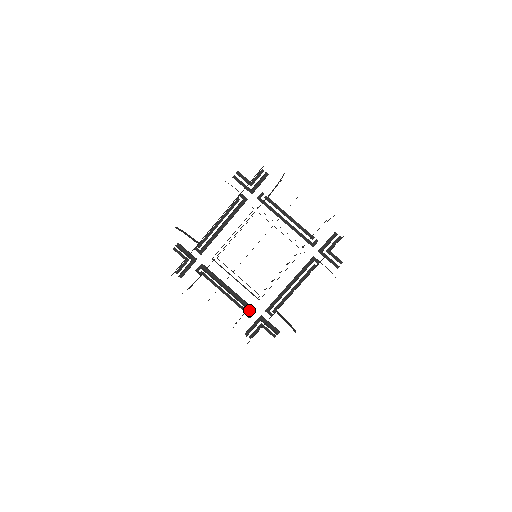
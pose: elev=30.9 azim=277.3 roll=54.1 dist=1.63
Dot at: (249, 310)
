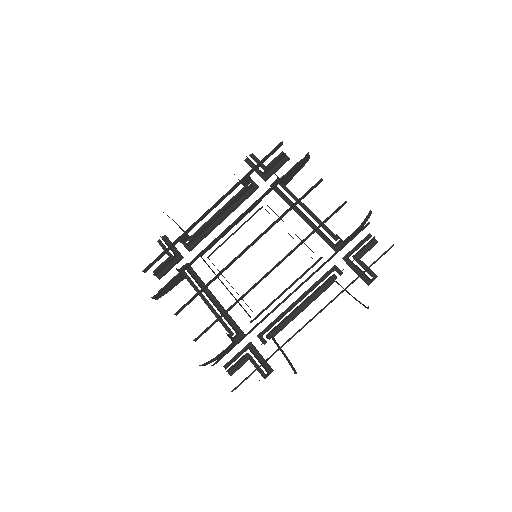
Dot at: (234, 330)
